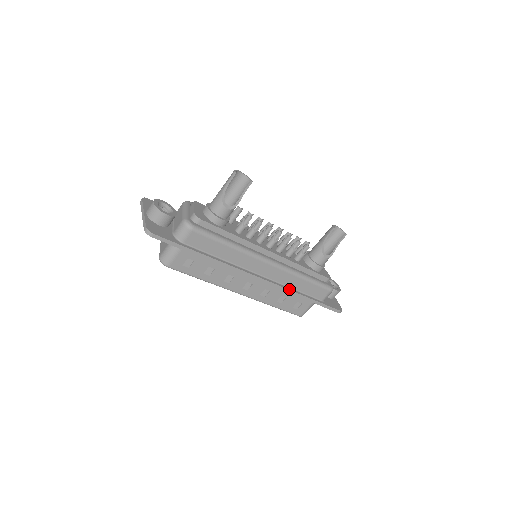
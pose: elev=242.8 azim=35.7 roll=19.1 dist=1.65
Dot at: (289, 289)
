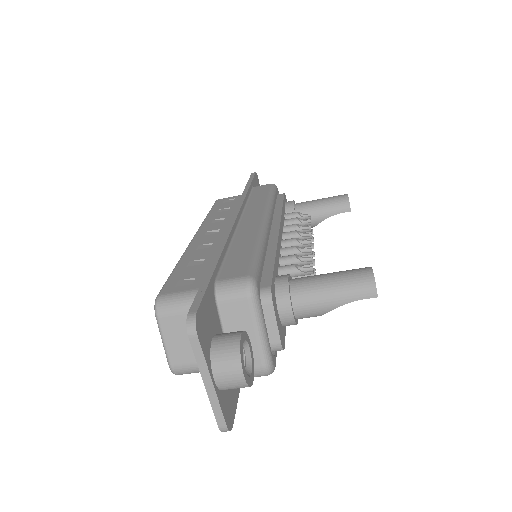
Dot at: occluded
